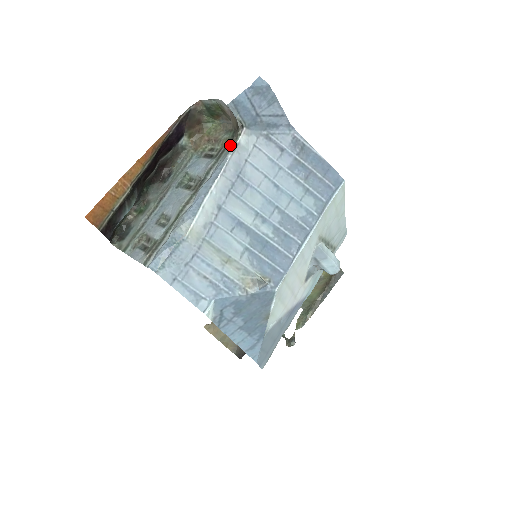
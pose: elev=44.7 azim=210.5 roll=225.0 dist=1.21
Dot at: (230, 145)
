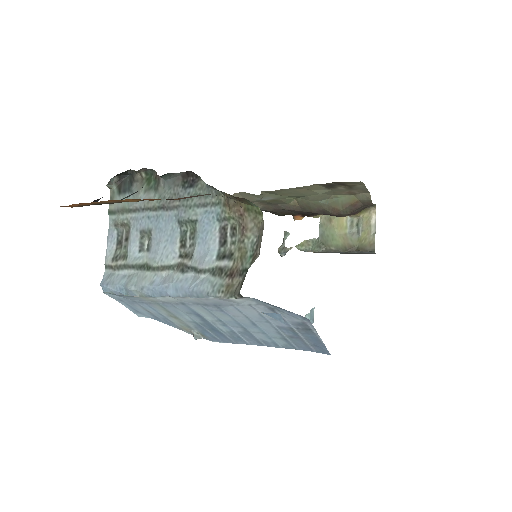
Dot at: (225, 286)
